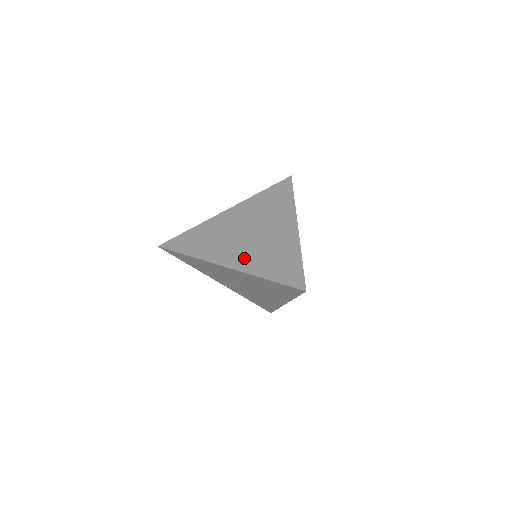
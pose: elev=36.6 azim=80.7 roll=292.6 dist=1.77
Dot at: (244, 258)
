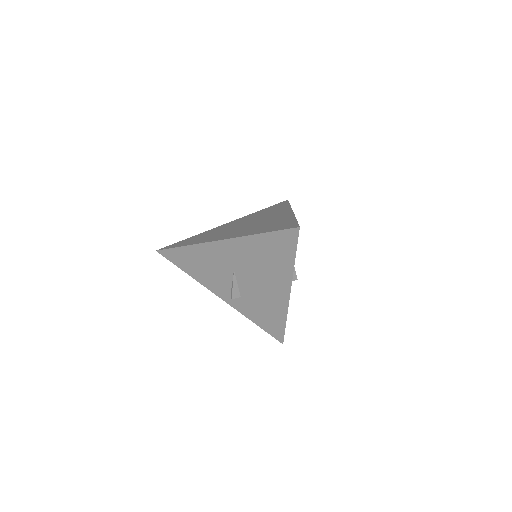
Dot at: (239, 233)
